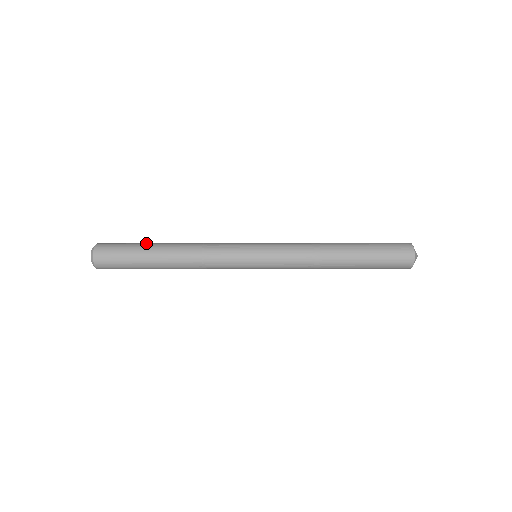
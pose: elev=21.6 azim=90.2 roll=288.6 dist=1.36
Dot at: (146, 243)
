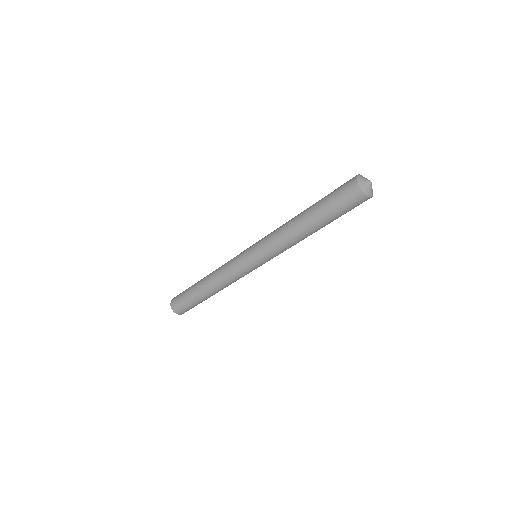
Dot at: occluded
